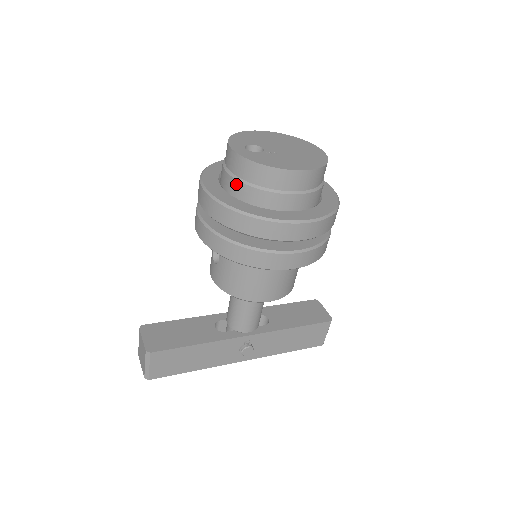
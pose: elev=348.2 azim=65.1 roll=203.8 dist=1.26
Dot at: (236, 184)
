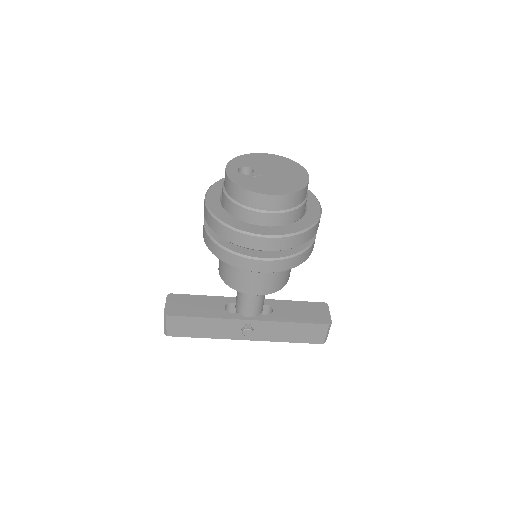
Dot at: (225, 198)
